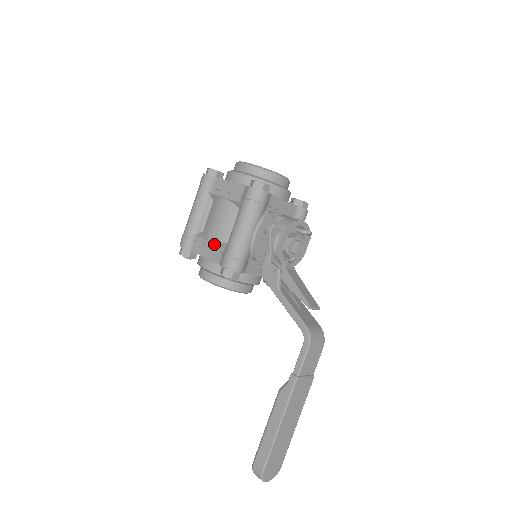
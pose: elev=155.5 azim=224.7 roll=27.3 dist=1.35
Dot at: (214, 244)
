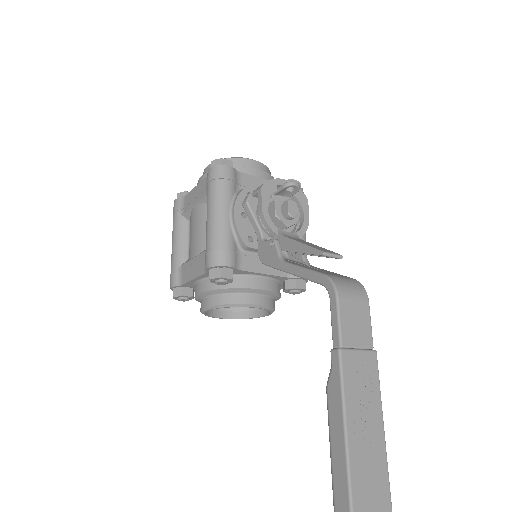
Dot at: (197, 256)
